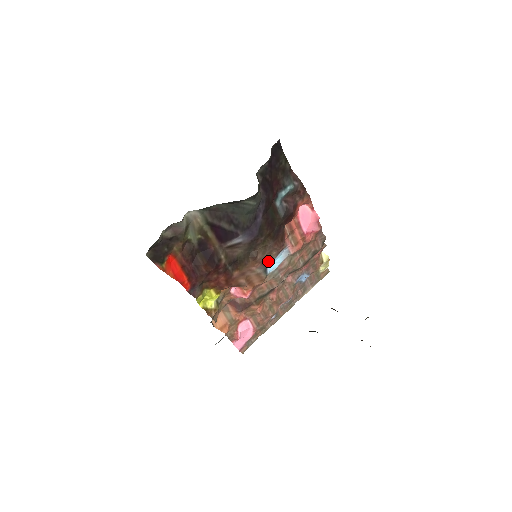
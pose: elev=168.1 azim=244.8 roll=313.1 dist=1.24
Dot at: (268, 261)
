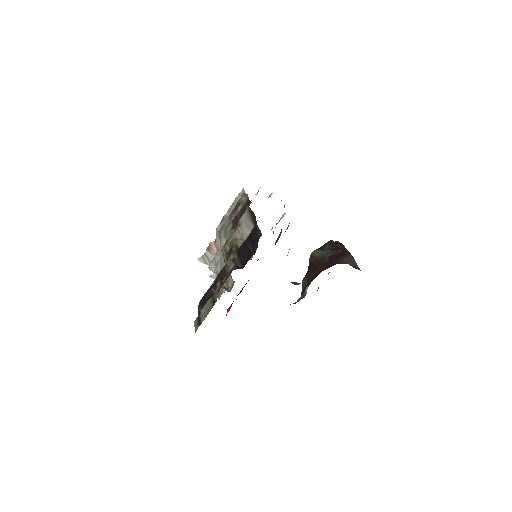
Dot at: occluded
